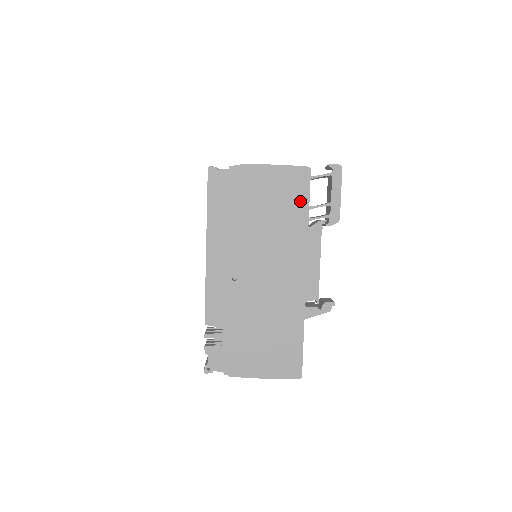
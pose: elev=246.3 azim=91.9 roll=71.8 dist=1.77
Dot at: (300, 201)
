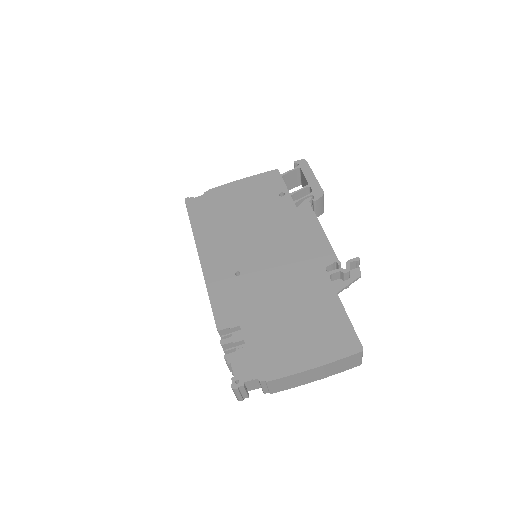
Dot at: (279, 193)
